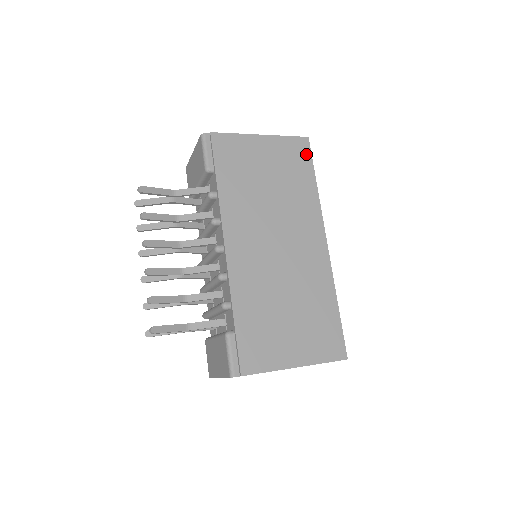
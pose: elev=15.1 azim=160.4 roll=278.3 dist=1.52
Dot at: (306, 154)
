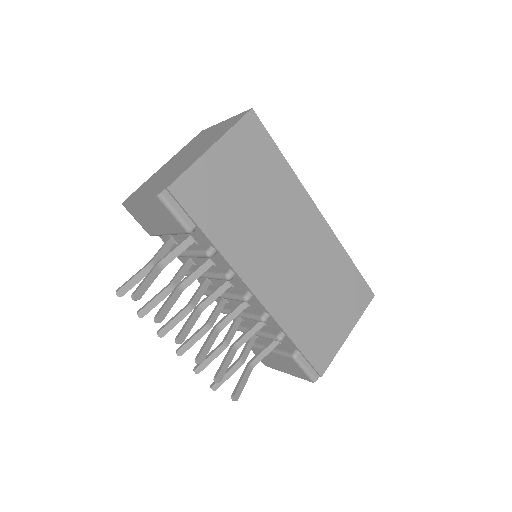
Dot at: (261, 132)
